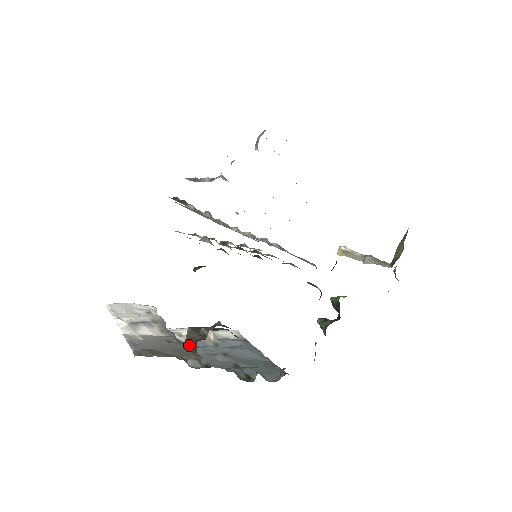
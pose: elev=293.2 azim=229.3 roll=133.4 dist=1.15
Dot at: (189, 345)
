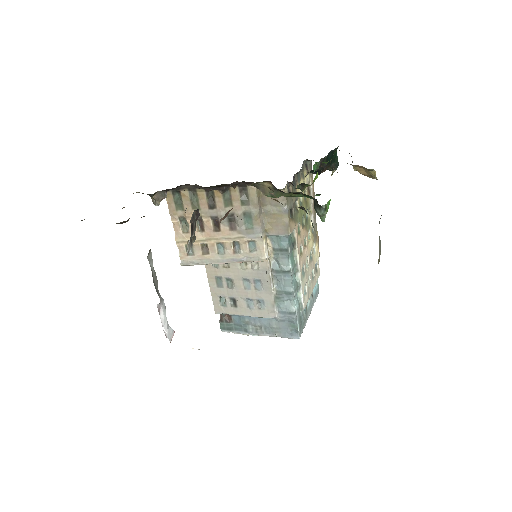
Dot at: occluded
